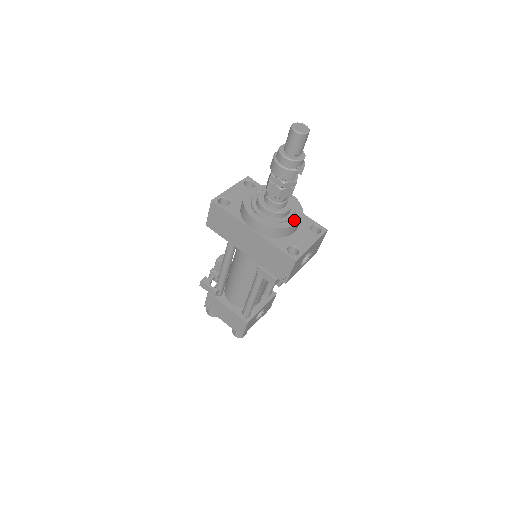
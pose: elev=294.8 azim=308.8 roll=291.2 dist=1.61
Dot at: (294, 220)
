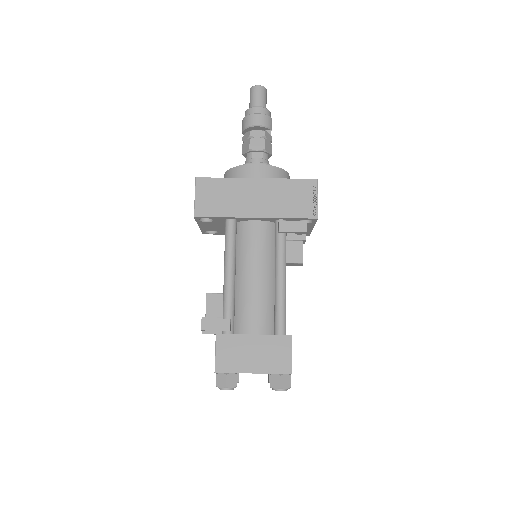
Dot at: occluded
